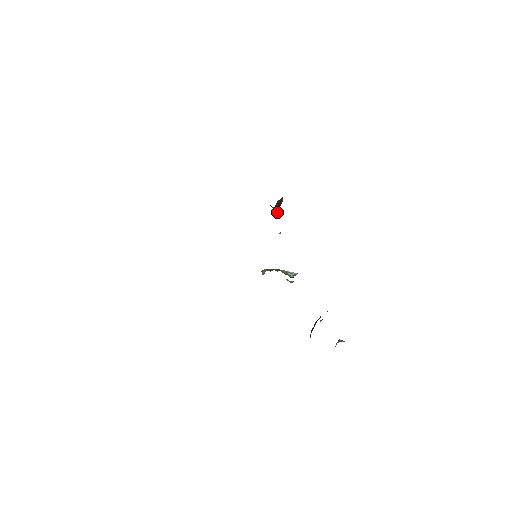
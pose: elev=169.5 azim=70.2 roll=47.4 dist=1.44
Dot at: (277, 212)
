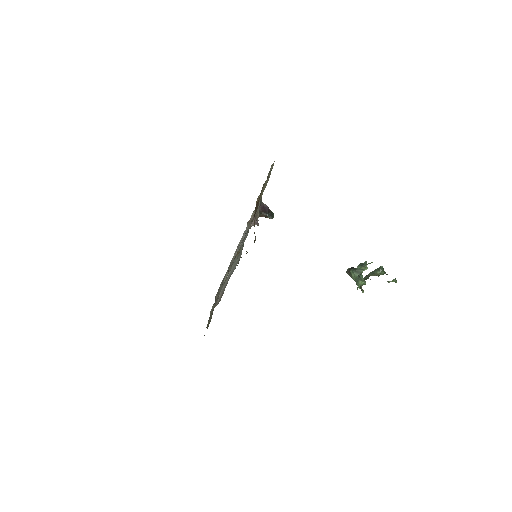
Dot at: (269, 217)
